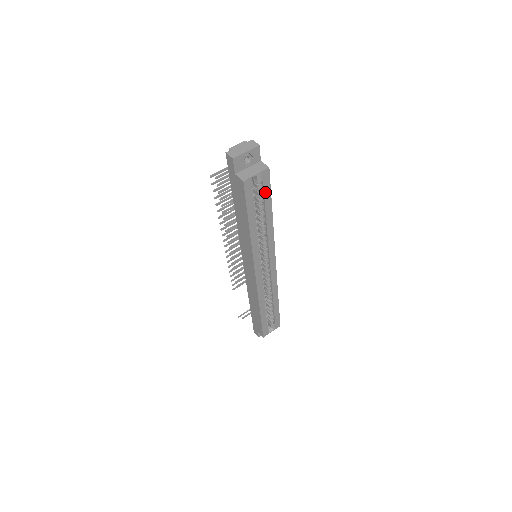
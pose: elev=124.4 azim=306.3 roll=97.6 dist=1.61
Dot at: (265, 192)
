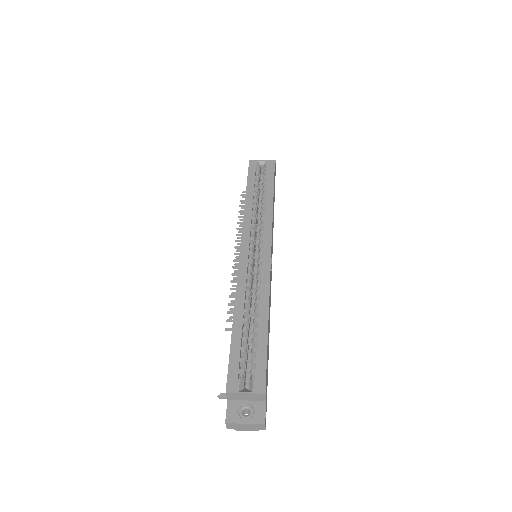
Dot at: (268, 176)
